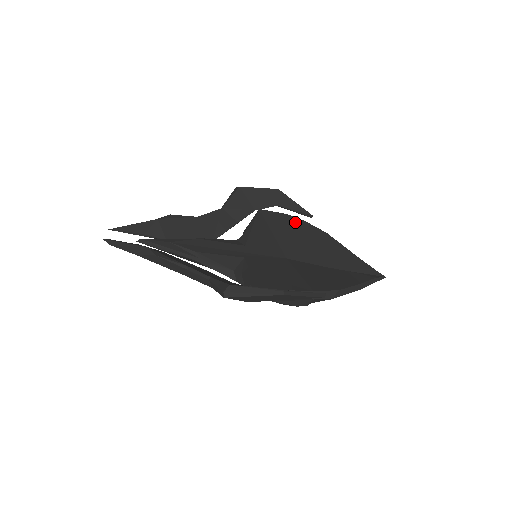
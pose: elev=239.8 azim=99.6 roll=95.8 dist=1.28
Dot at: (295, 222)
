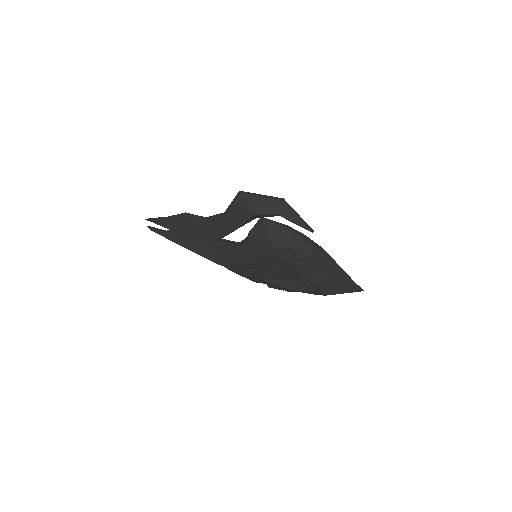
Dot at: occluded
